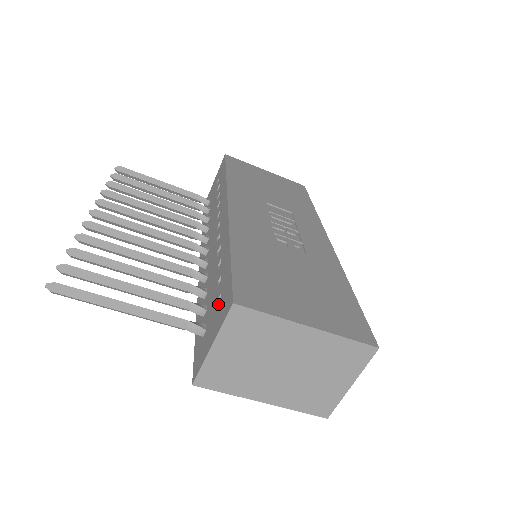
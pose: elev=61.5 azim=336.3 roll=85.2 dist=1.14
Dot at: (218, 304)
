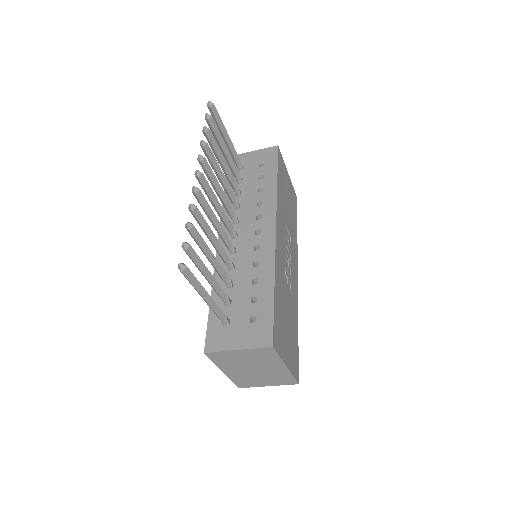
Dot at: (250, 321)
